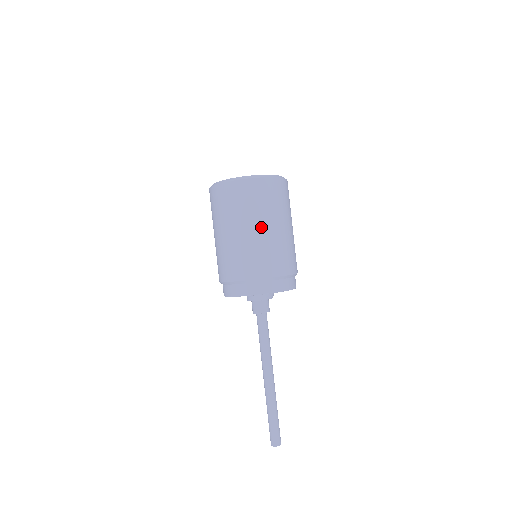
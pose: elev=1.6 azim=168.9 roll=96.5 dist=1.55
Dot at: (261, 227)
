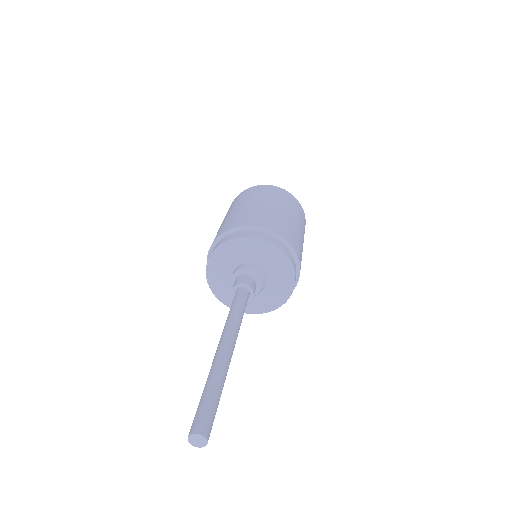
Dot at: (294, 219)
